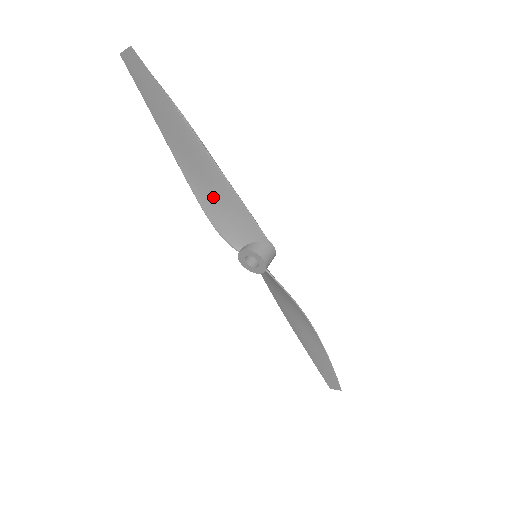
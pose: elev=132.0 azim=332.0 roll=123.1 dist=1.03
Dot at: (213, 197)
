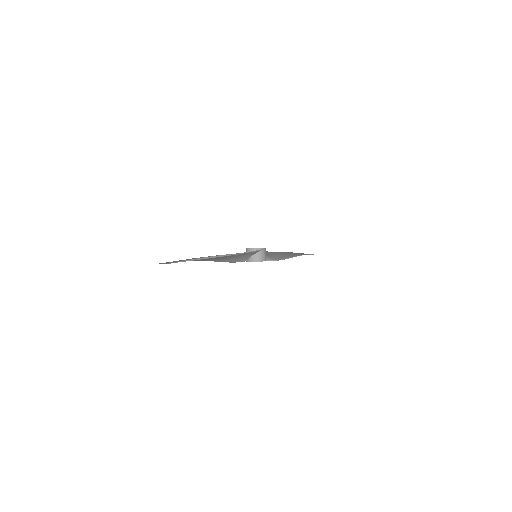
Dot at: occluded
